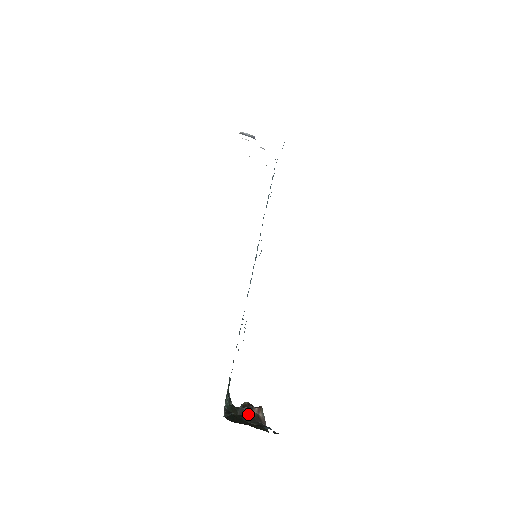
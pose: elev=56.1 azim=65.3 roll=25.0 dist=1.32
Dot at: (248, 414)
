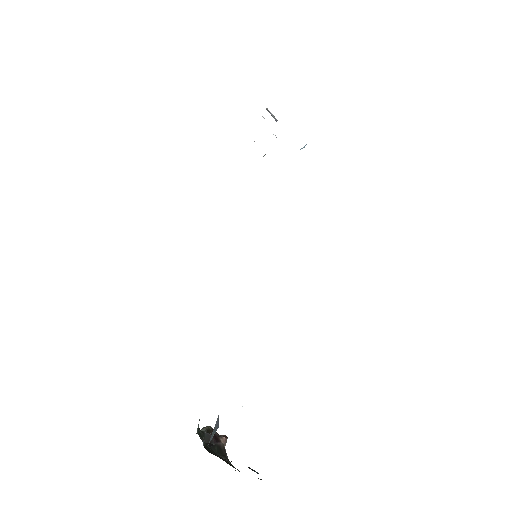
Dot at: (217, 444)
